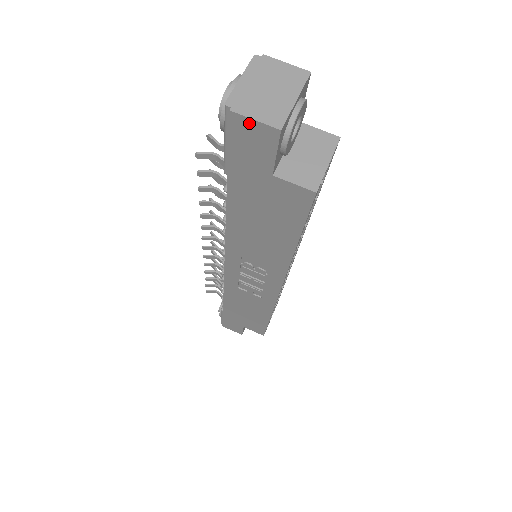
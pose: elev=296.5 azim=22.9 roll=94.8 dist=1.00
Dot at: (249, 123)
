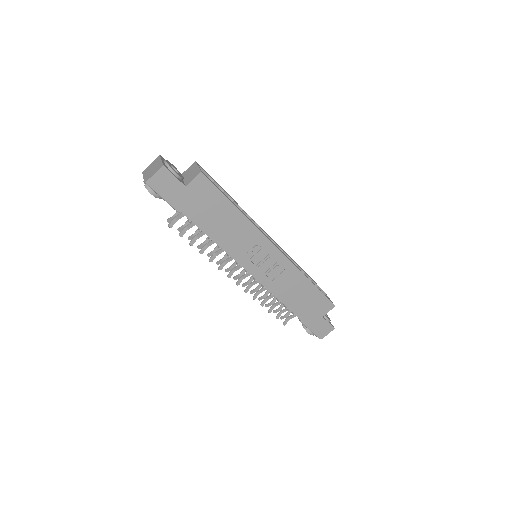
Dot at: (155, 177)
